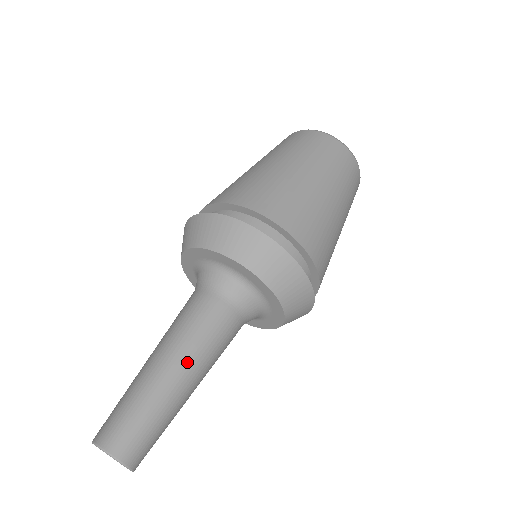
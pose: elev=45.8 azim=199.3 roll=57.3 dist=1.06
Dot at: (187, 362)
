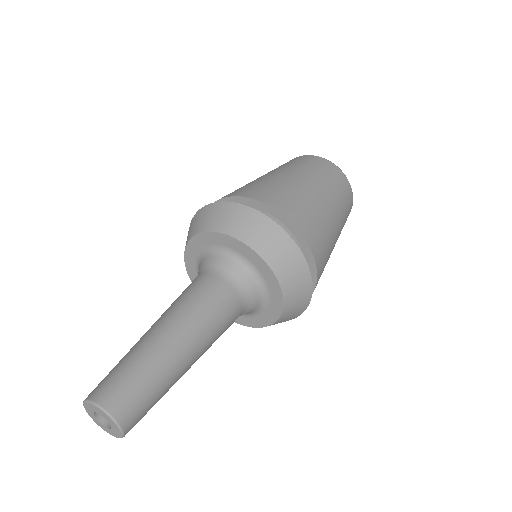
Dot at: (167, 319)
